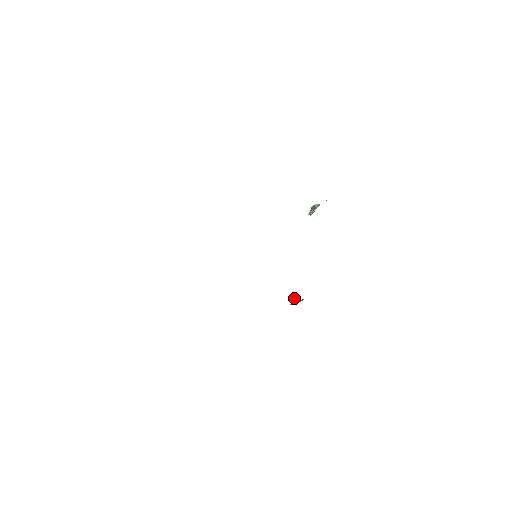
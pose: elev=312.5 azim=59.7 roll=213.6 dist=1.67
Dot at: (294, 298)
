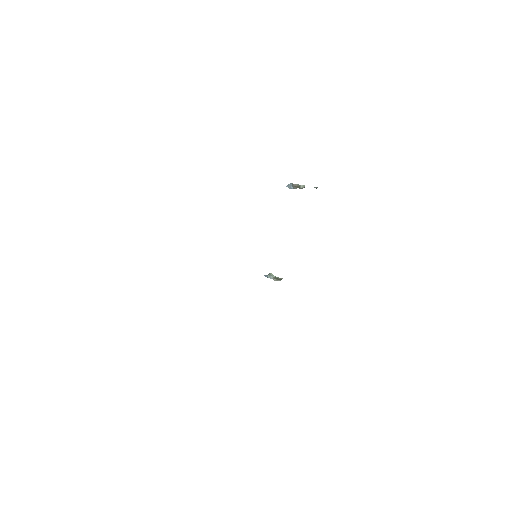
Dot at: (271, 273)
